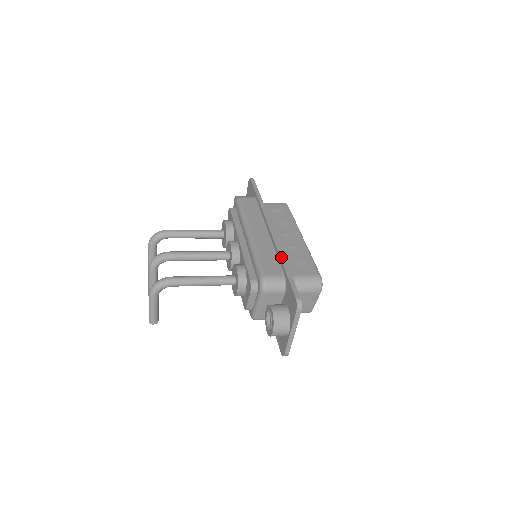
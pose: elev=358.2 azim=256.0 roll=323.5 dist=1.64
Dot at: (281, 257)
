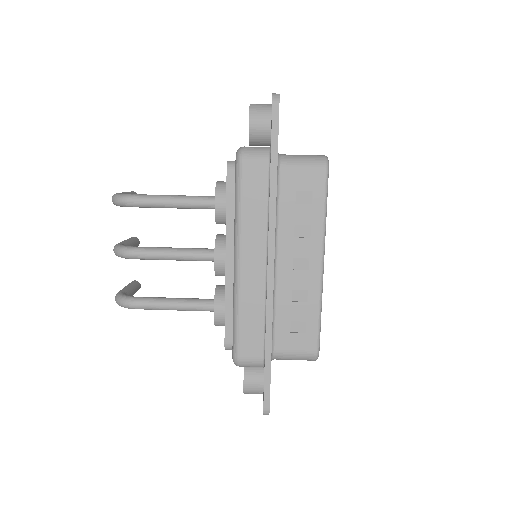
Dot at: (267, 334)
